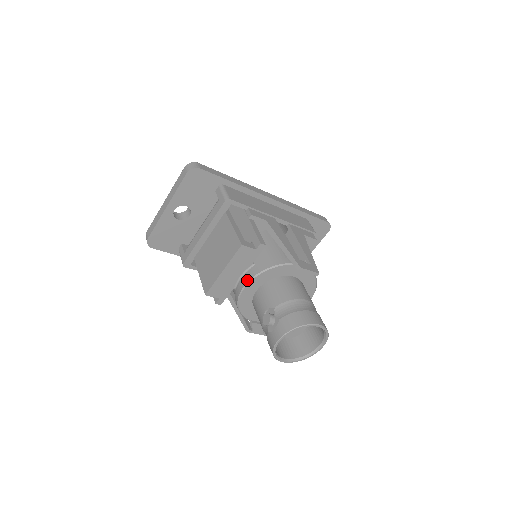
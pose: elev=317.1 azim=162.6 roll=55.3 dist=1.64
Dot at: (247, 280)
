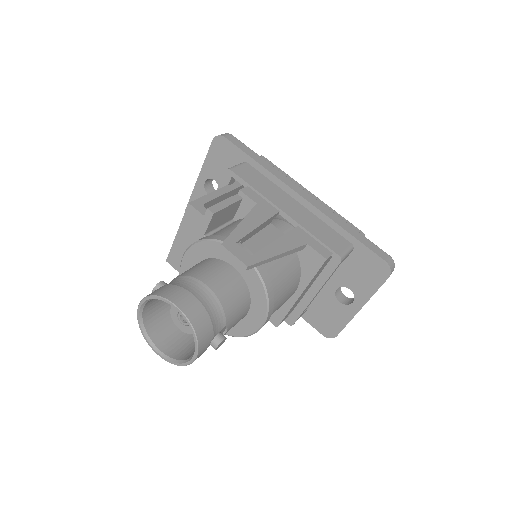
Dot at: (187, 249)
